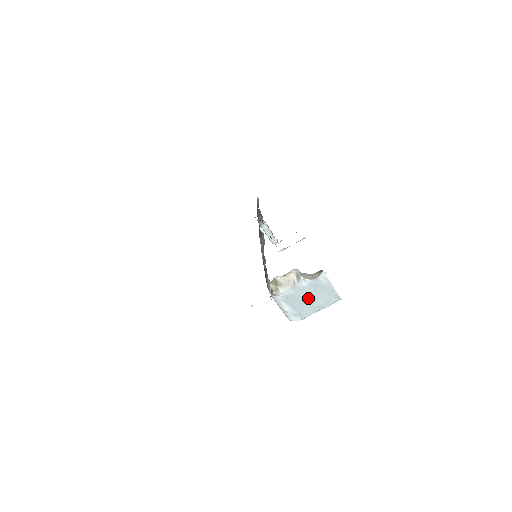
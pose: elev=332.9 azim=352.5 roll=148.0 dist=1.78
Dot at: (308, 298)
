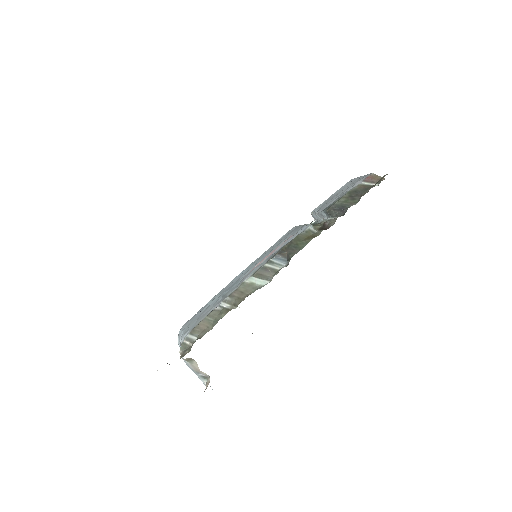
Dot at: occluded
